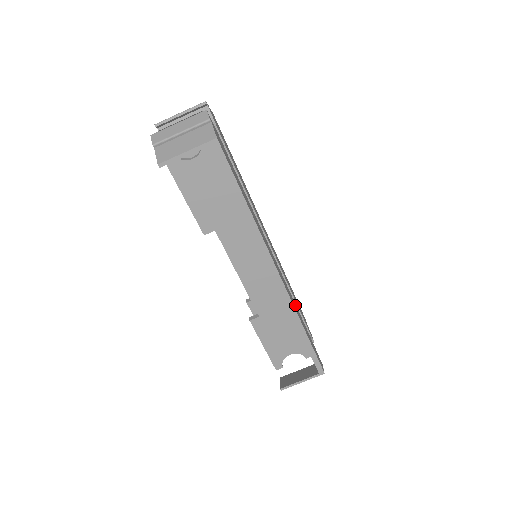
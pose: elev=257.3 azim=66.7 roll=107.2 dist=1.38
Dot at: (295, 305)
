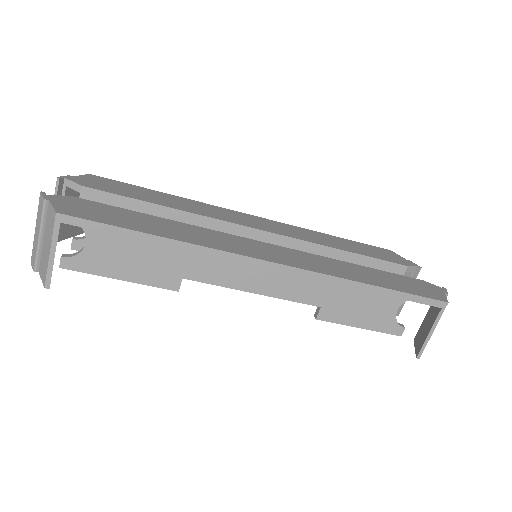
Dot at: (341, 265)
